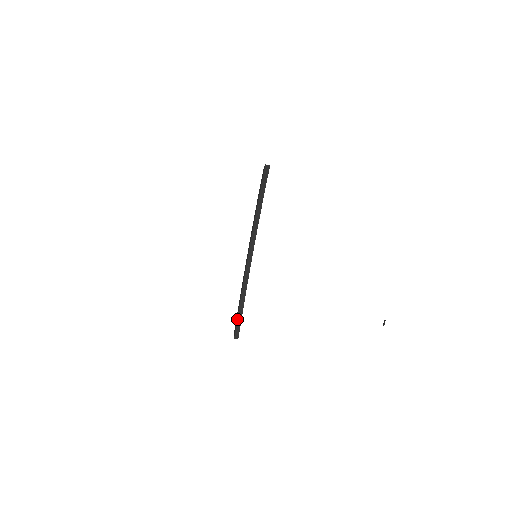
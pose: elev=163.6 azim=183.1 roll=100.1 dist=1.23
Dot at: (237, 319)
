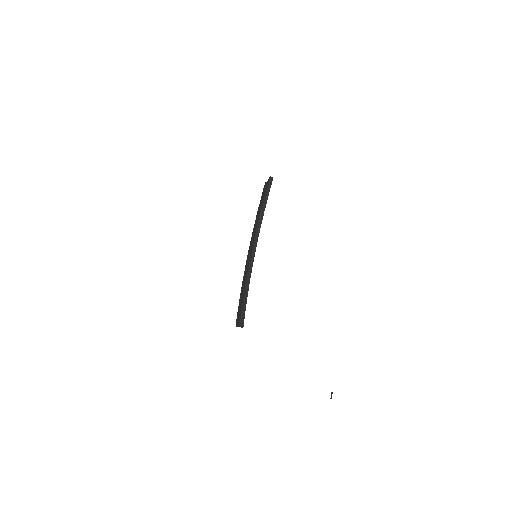
Dot at: (242, 308)
